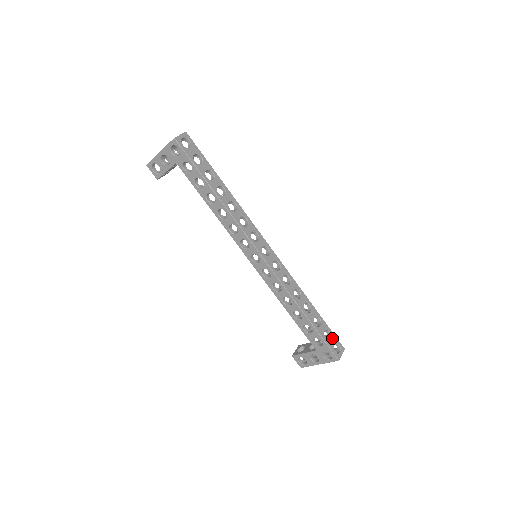
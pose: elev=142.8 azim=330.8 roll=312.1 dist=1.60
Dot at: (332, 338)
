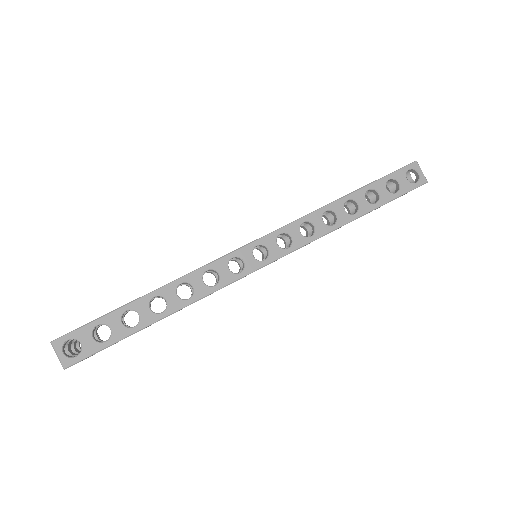
Dot at: (398, 179)
